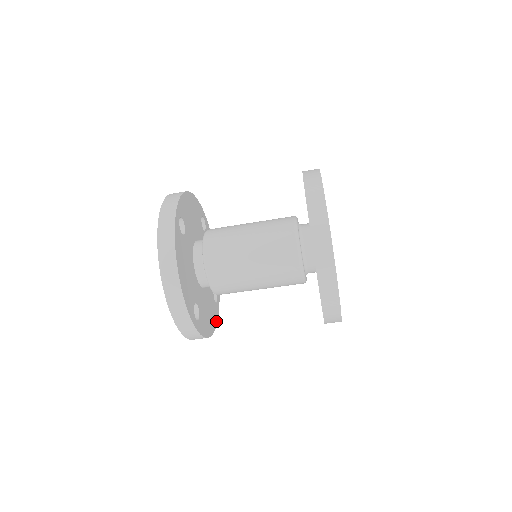
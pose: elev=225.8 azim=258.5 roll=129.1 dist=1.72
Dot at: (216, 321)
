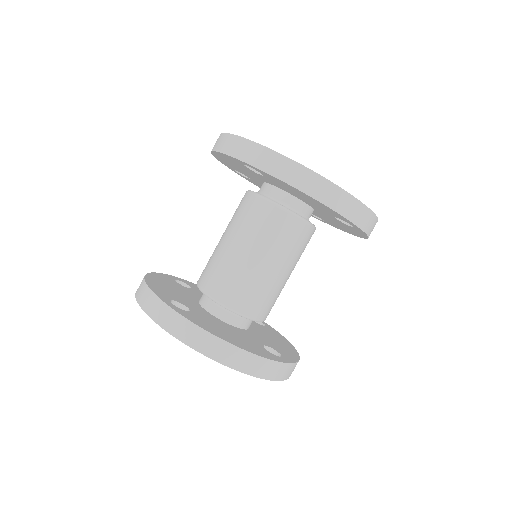
Dot at: (283, 338)
